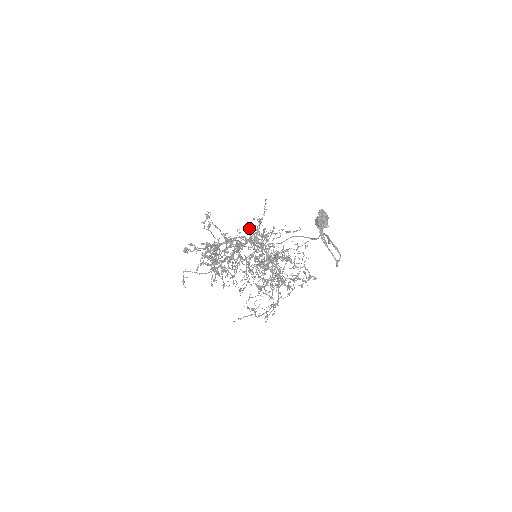
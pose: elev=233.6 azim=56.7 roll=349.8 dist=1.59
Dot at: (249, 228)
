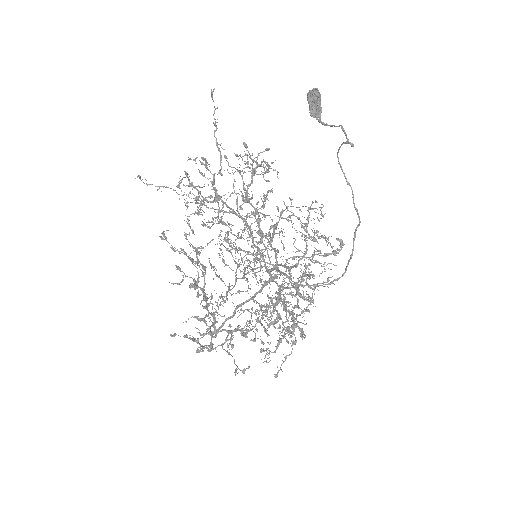
Dot at: occluded
